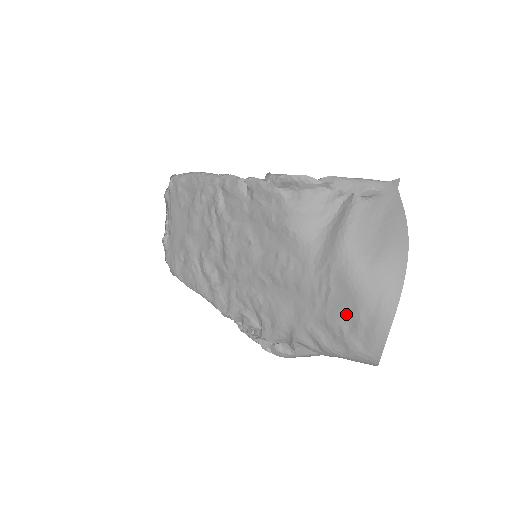
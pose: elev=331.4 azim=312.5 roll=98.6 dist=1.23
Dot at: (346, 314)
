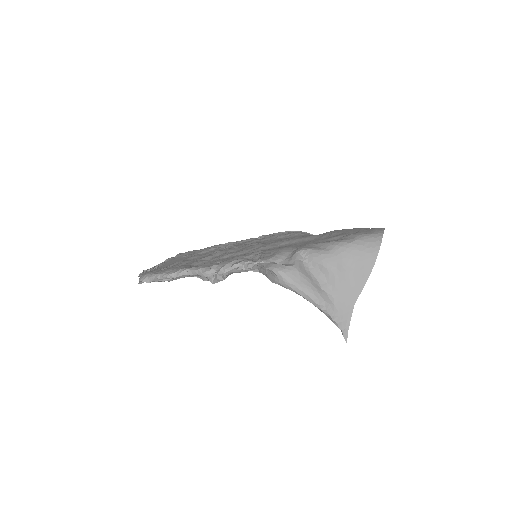
Dot at: (349, 232)
